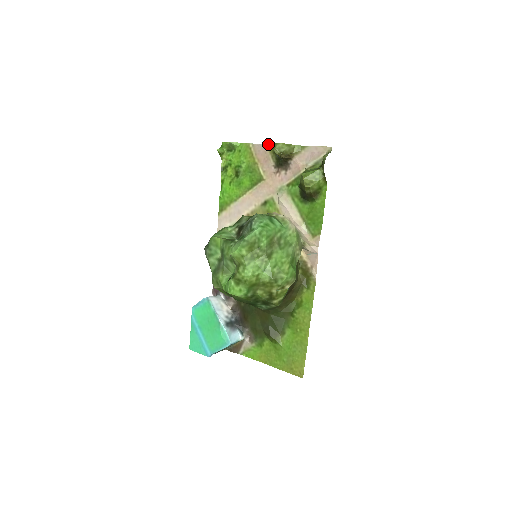
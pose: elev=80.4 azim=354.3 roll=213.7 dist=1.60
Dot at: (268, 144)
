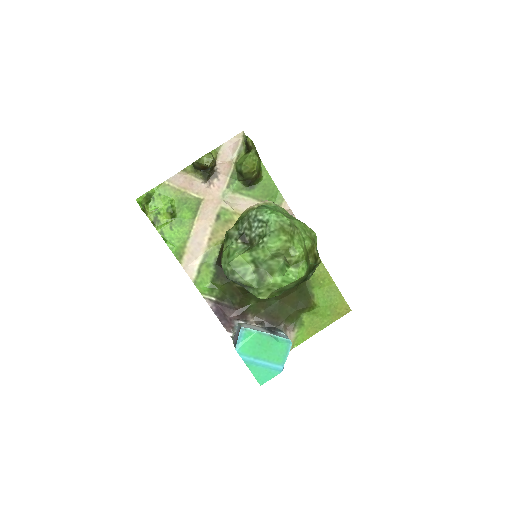
Dot at: (183, 169)
